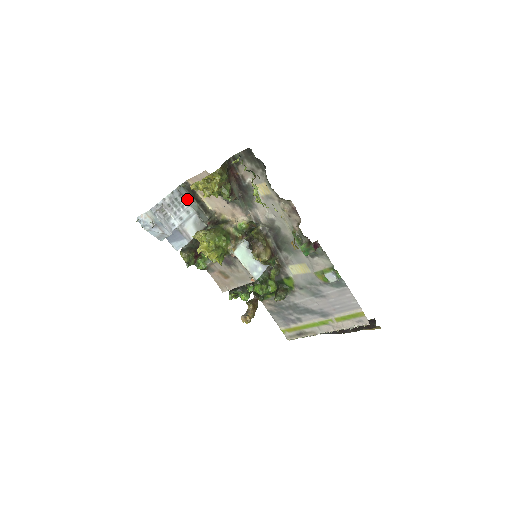
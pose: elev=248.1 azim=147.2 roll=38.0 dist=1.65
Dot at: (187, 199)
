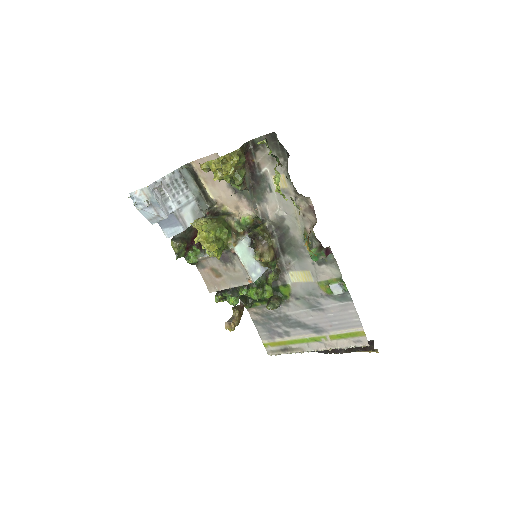
Dot at: (188, 182)
